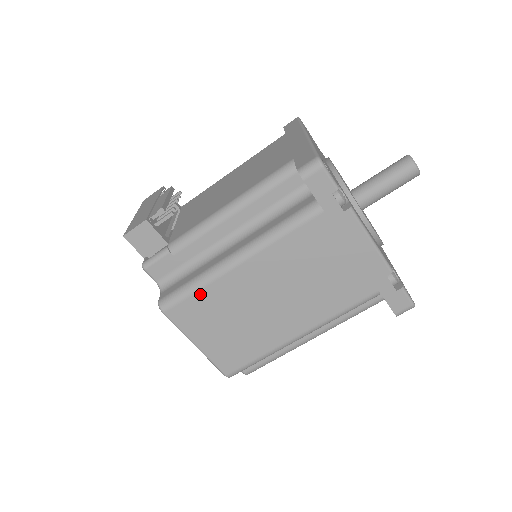
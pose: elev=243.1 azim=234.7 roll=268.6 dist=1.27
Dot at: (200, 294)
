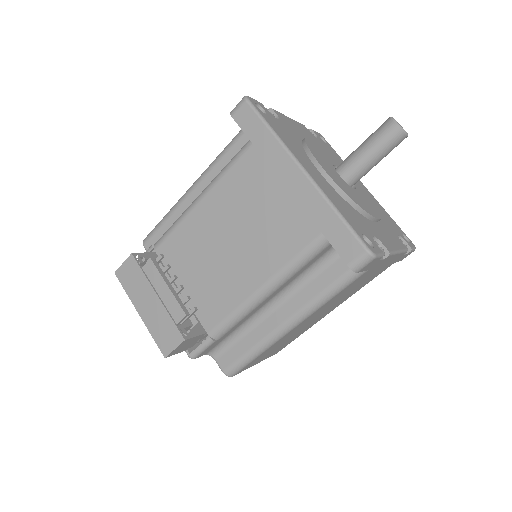
Dot at: (262, 354)
